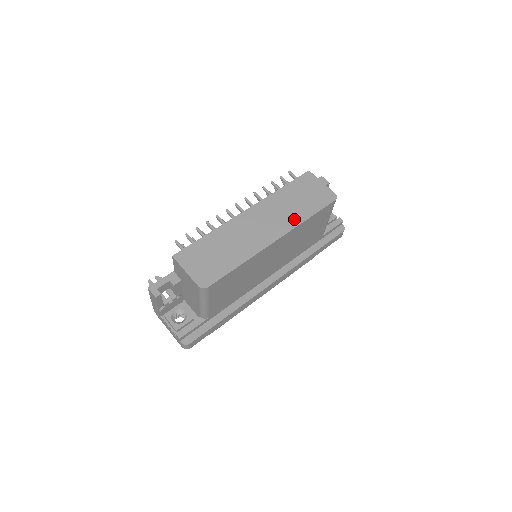
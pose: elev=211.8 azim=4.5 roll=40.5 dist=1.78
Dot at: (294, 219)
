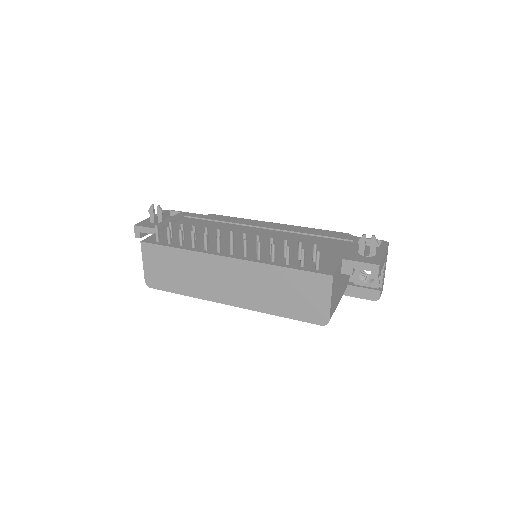
Dot at: (262, 304)
